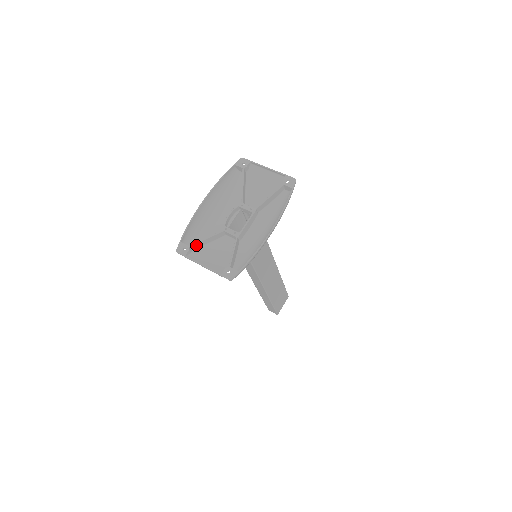
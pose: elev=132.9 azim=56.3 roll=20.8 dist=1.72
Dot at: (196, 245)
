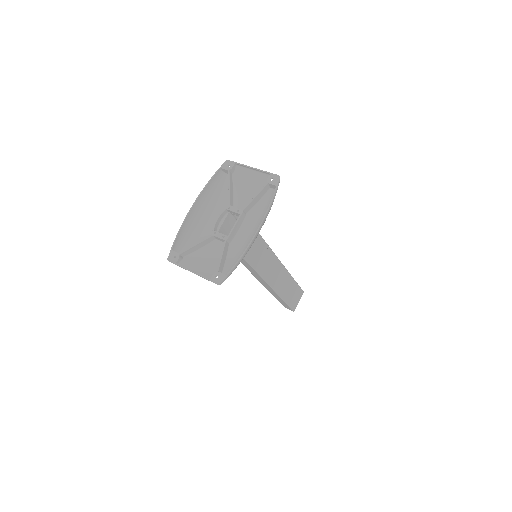
Dot at: (186, 252)
